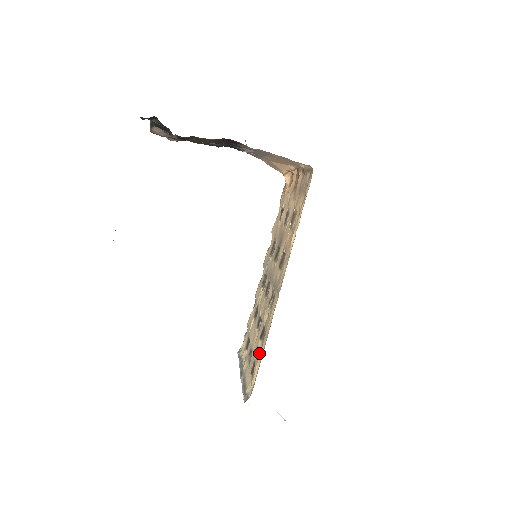
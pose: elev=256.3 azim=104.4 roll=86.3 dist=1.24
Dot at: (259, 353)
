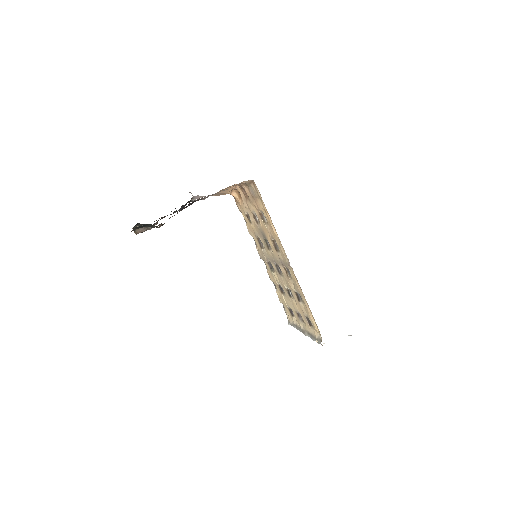
Dot at: (306, 309)
